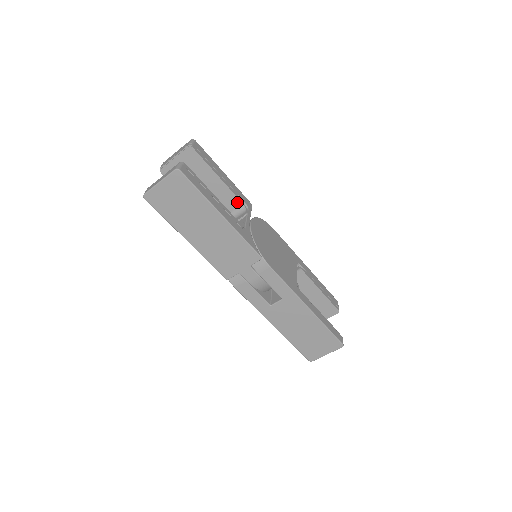
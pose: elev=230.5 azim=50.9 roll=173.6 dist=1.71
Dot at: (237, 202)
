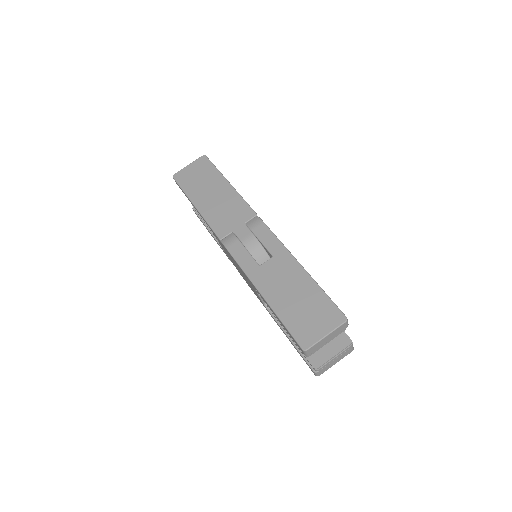
Dot at: occluded
